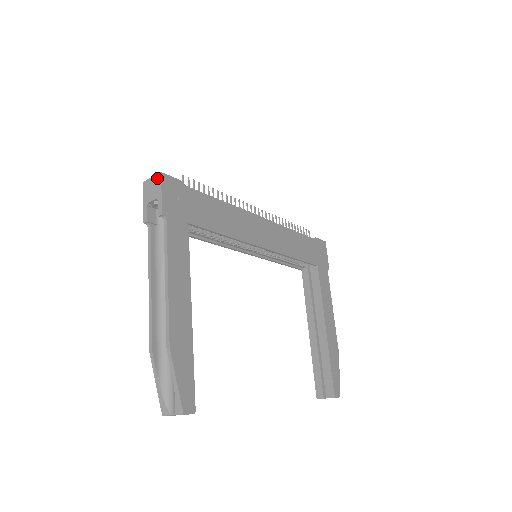
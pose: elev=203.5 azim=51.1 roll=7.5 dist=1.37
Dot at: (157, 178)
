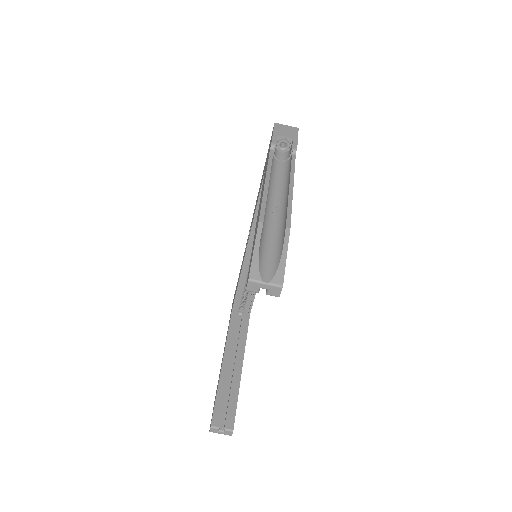
Dot at: (294, 128)
